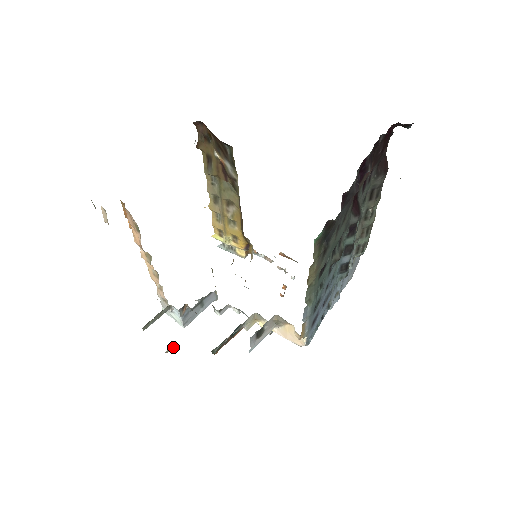
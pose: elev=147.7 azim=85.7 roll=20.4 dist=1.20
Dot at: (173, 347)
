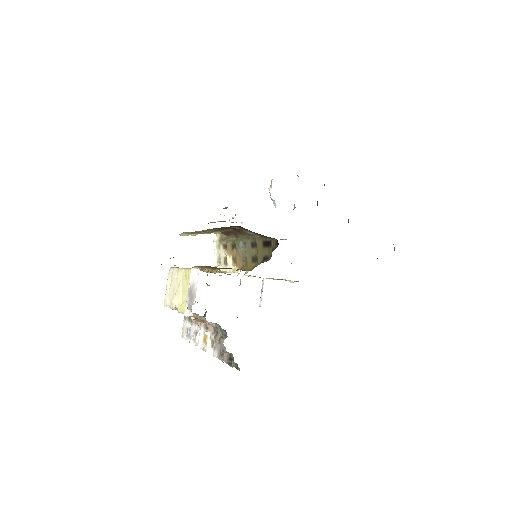
Dot at: occluded
